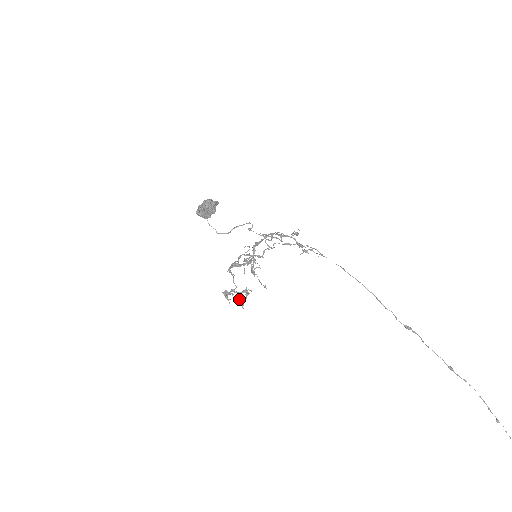
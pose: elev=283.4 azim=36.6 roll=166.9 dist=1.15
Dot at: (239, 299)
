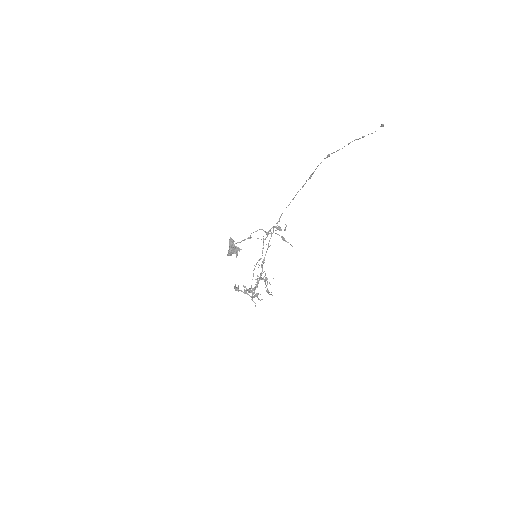
Dot at: (246, 291)
